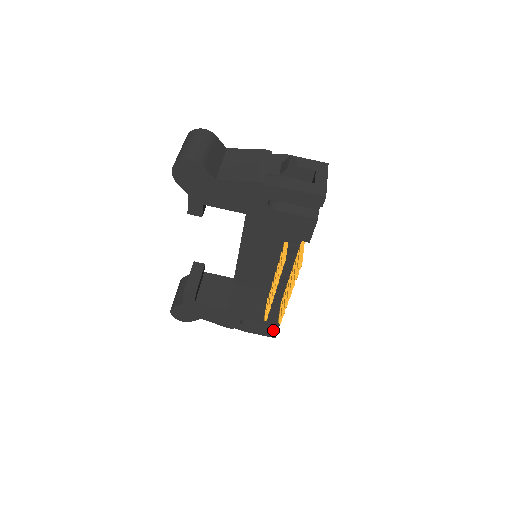
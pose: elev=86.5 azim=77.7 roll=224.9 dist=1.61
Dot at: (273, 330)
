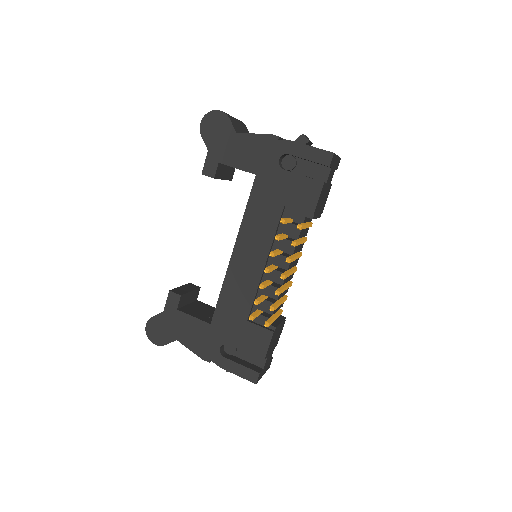
Dot at: (256, 370)
